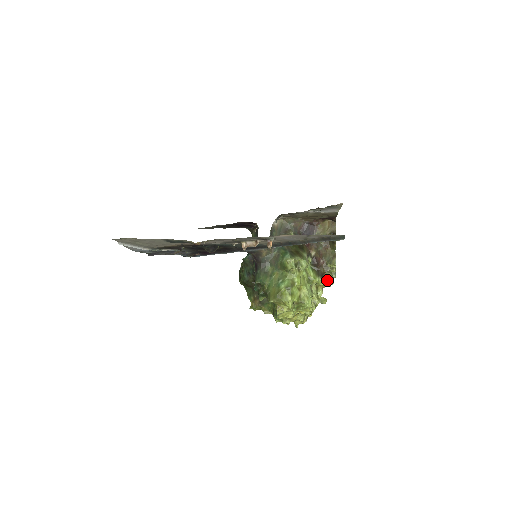
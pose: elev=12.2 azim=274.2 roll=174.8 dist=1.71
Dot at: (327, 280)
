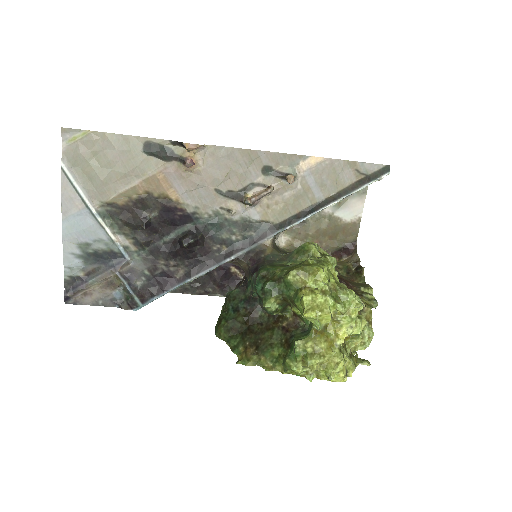
Dot at: occluded
